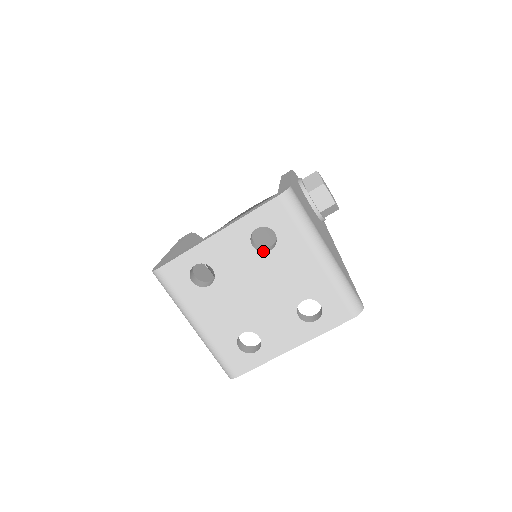
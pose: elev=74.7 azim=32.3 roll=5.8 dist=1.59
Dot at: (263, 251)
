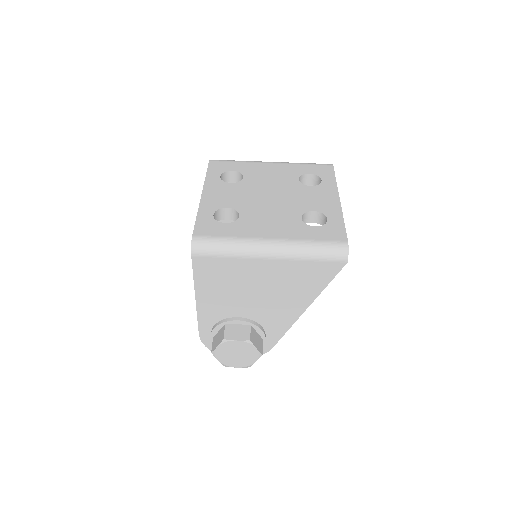
Dot at: (240, 182)
